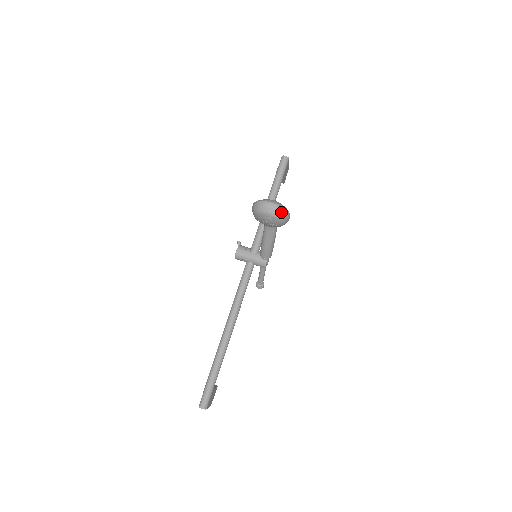
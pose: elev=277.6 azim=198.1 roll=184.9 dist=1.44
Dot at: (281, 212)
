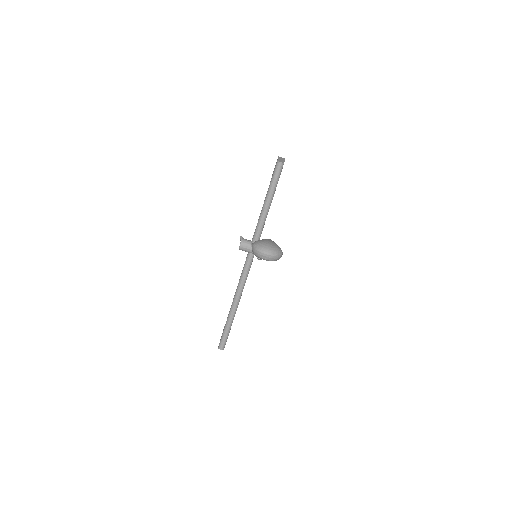
Dot at: (275, 258)
